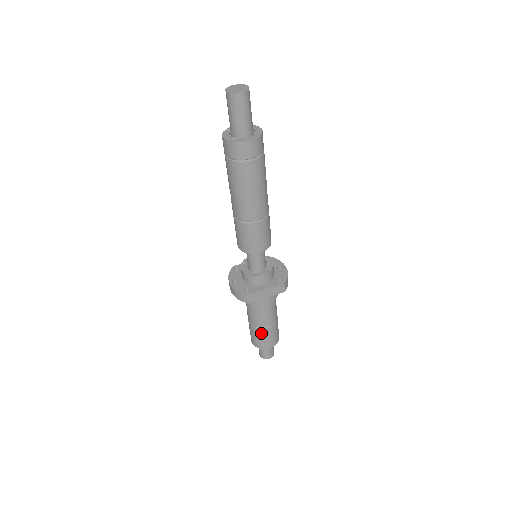
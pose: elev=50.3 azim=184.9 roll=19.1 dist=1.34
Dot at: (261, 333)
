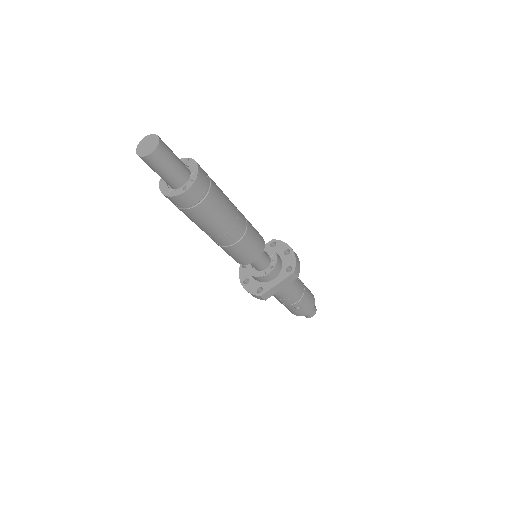
Dot at: (293, 307)
